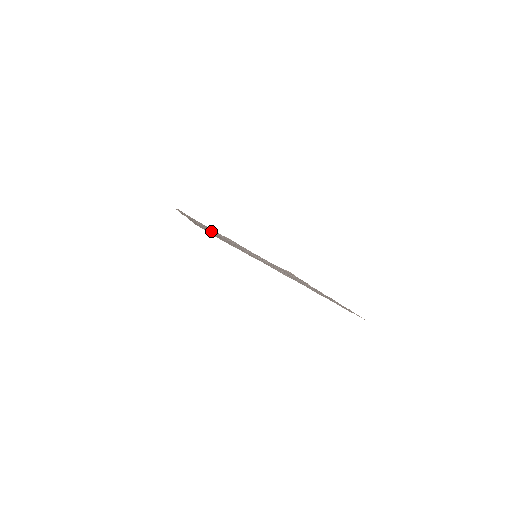
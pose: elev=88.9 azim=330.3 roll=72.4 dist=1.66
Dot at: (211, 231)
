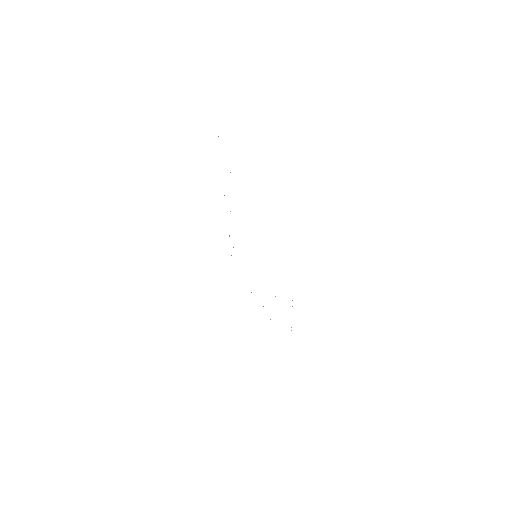
Dot at: occluded
